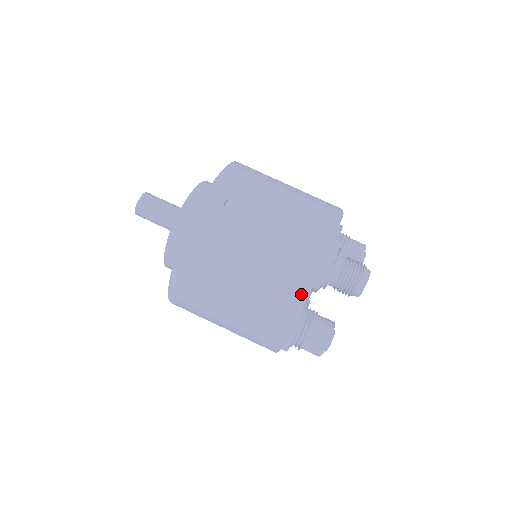
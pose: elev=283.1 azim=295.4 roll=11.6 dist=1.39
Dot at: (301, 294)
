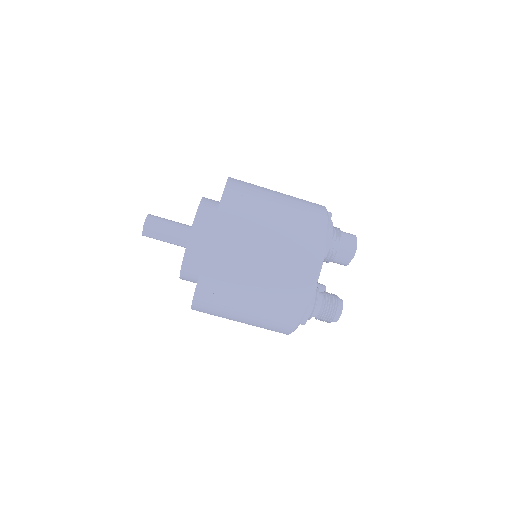
Dot at: occluded
